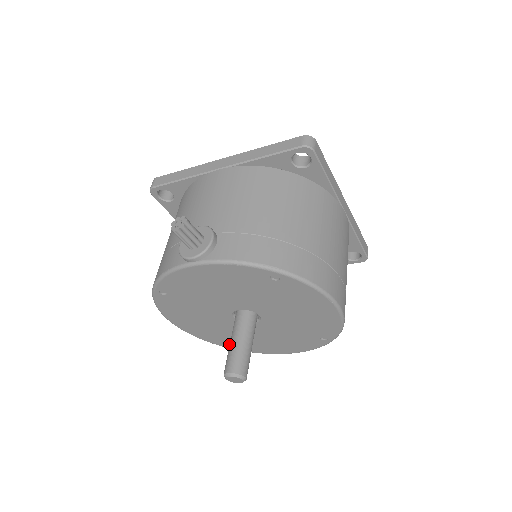
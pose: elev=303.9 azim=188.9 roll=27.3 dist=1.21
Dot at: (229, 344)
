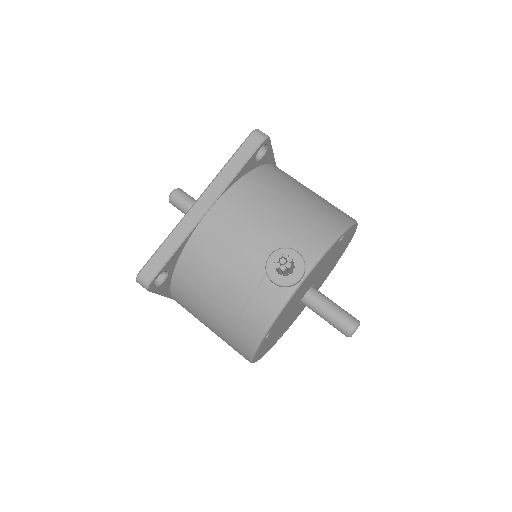
Dot at: occluded
